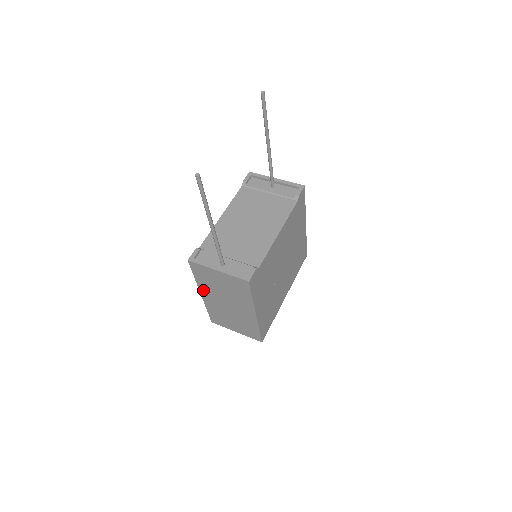
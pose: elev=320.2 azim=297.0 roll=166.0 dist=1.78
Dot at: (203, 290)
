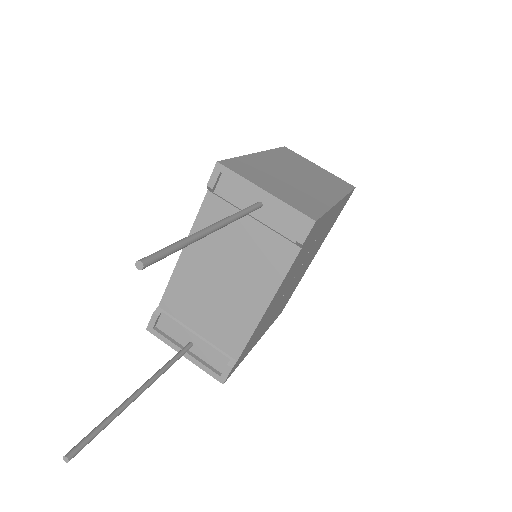
Dot at: occluded
